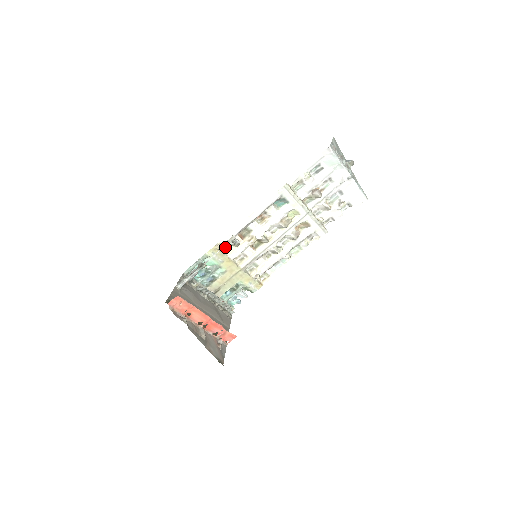
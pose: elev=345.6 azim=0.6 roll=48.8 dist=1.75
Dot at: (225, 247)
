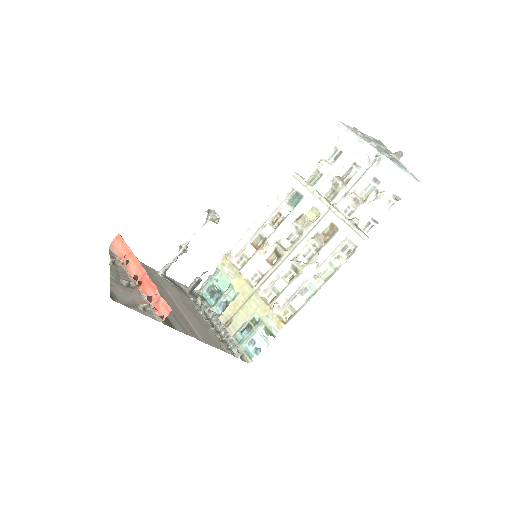
Dot at: (240, 262)
